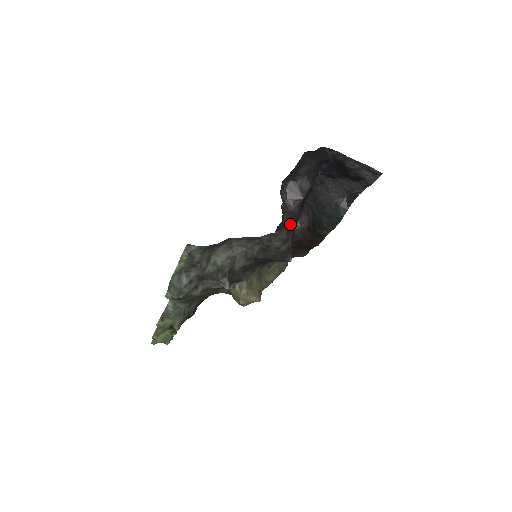
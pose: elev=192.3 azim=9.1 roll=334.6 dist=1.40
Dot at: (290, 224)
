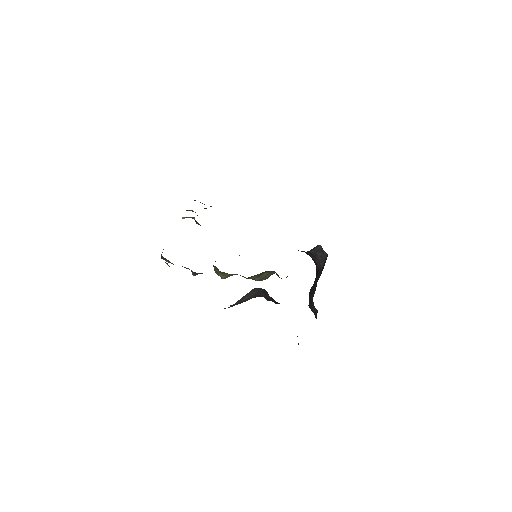
Dot at: (243, 301)
